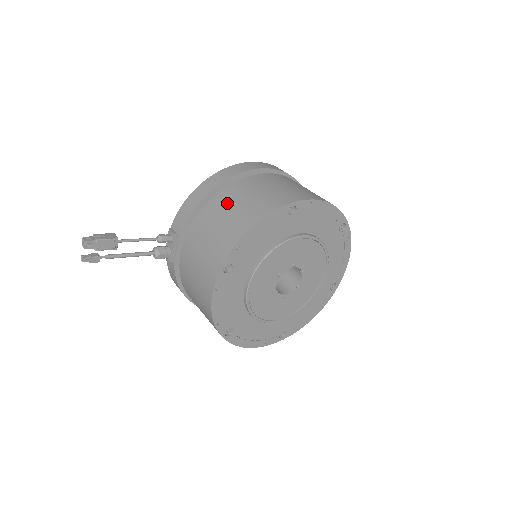
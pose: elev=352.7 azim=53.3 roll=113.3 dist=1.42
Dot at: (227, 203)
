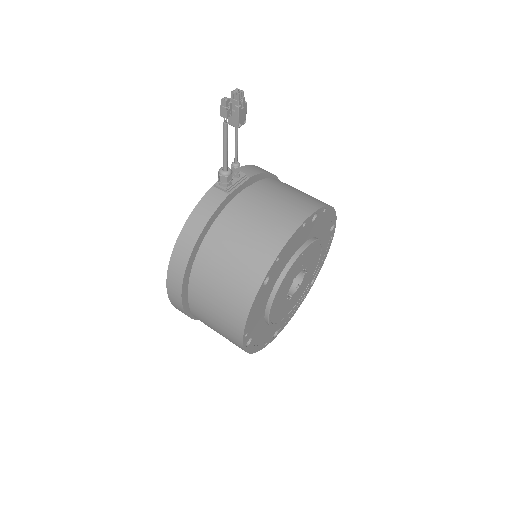
Dot at: occluded
